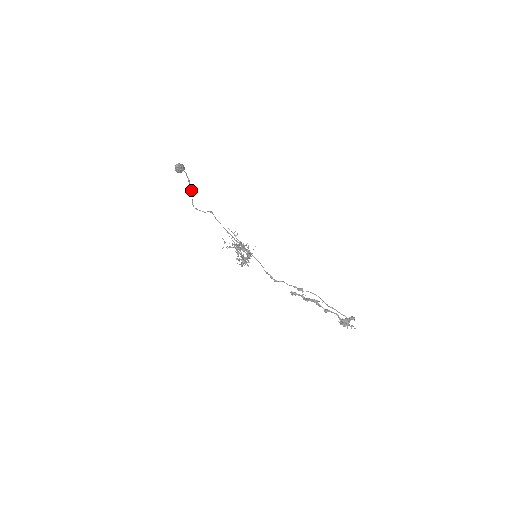
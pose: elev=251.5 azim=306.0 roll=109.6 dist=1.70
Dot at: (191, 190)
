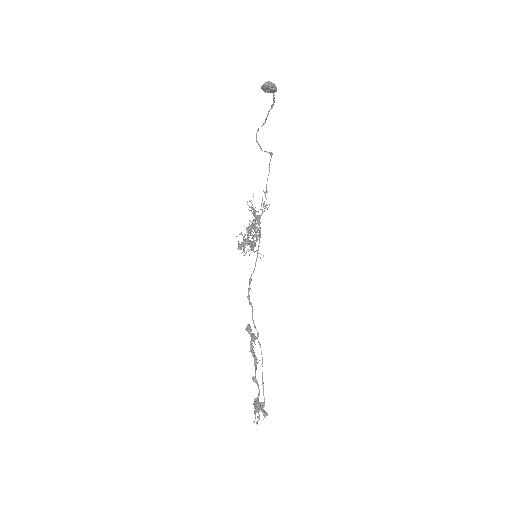
Dot at: occluded
